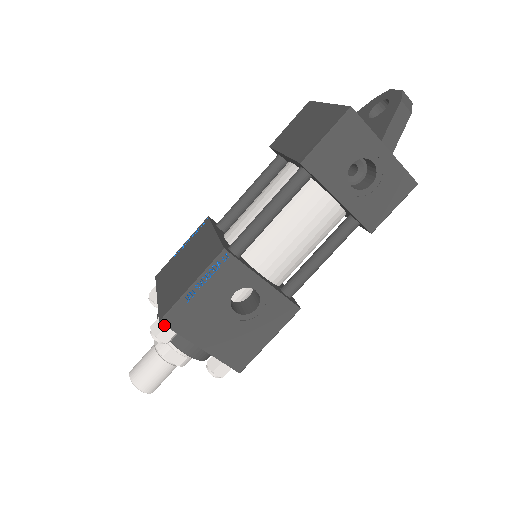
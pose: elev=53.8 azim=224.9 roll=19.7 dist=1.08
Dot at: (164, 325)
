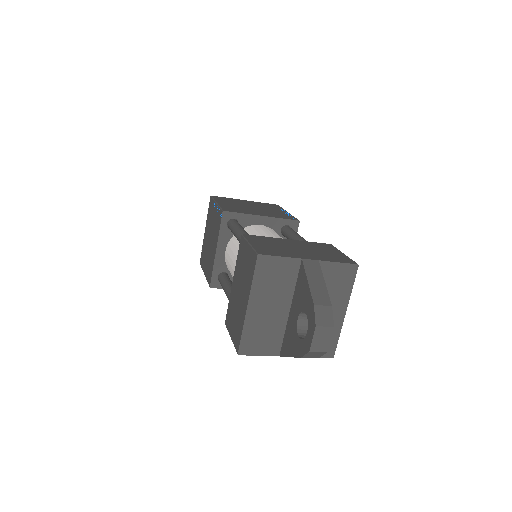
Dot at: occluded
